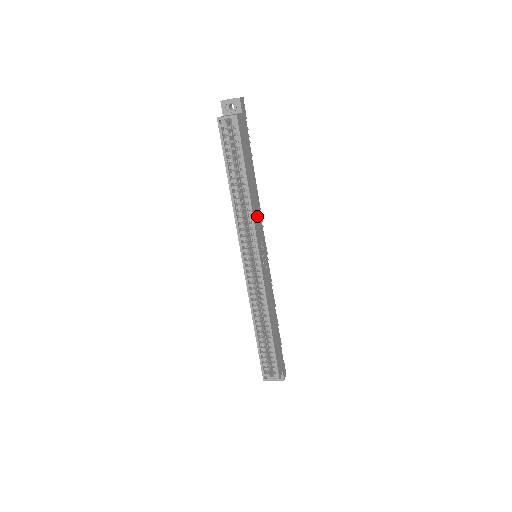
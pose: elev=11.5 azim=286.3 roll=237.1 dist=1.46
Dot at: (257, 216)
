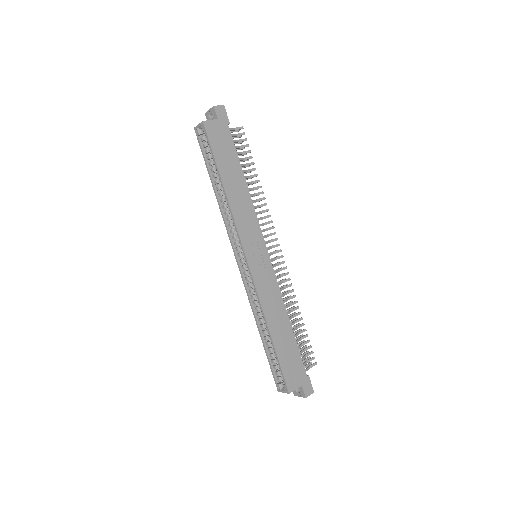
Dot at: (245, 214)
